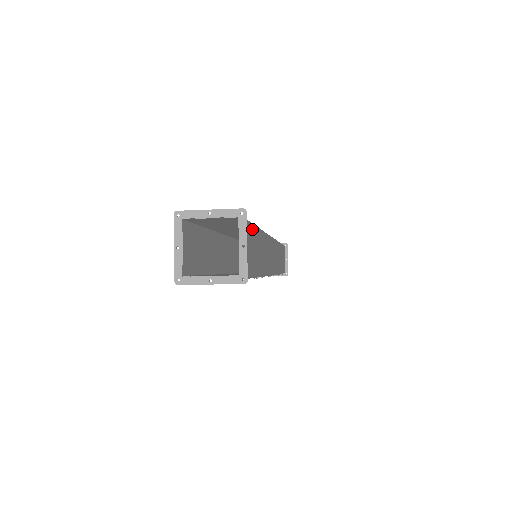
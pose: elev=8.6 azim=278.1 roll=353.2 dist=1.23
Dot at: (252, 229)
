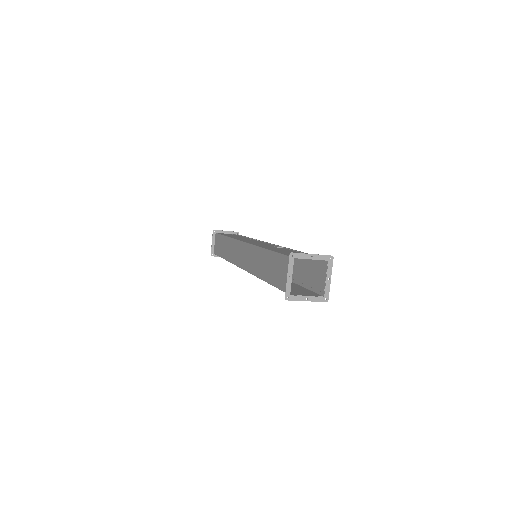
Dot at: occluded
